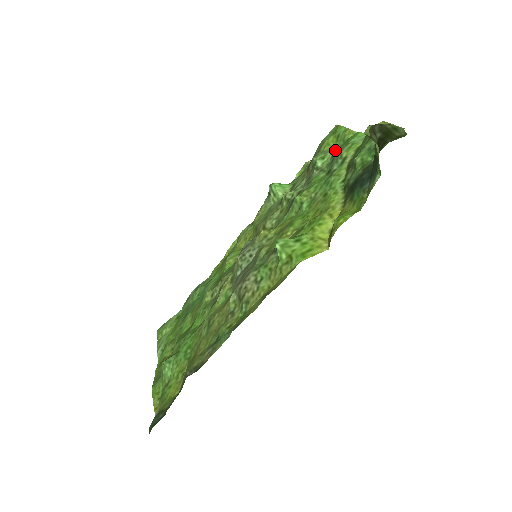
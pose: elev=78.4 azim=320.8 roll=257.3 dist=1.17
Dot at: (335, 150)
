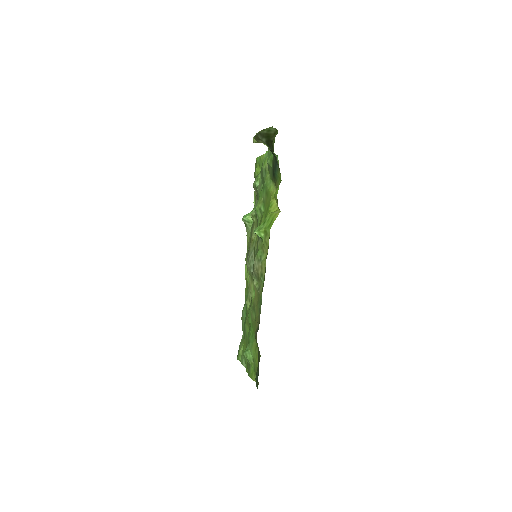
Dot at: (260, 171)
